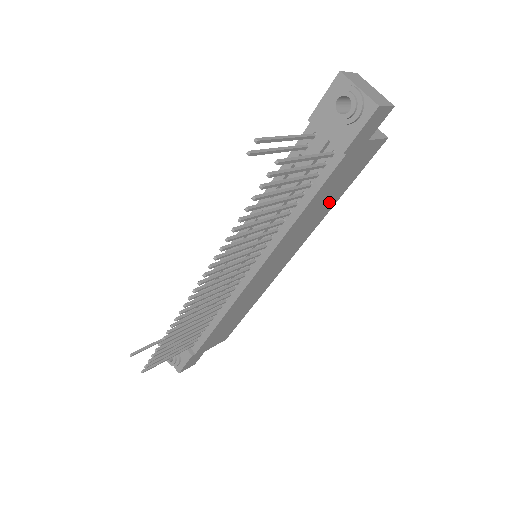
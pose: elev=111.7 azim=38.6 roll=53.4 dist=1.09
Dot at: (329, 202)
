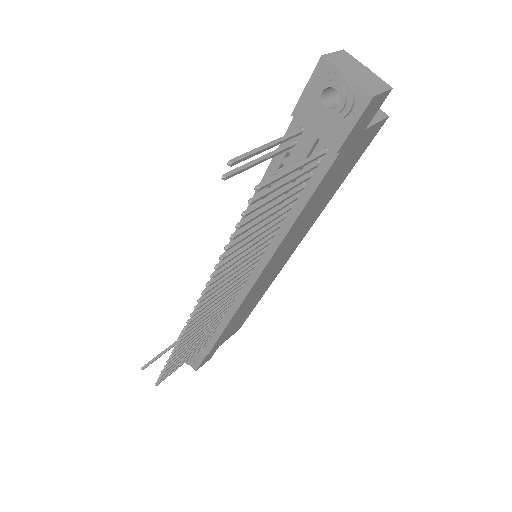
Dot at: (328, 194)
